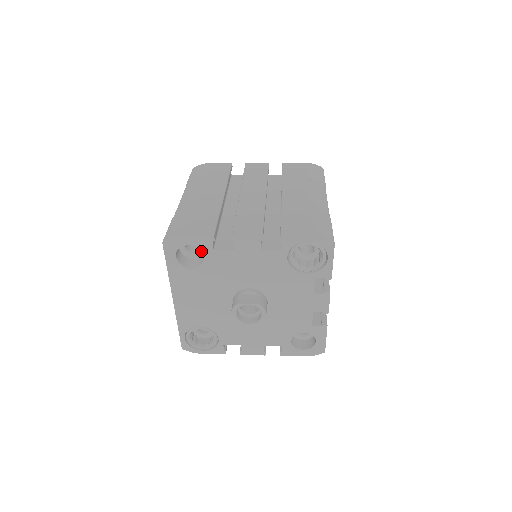
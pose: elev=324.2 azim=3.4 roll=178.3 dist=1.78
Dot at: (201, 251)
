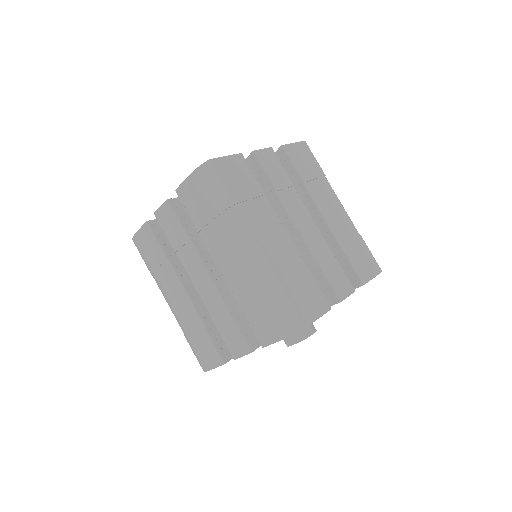
Dot at: occluded
